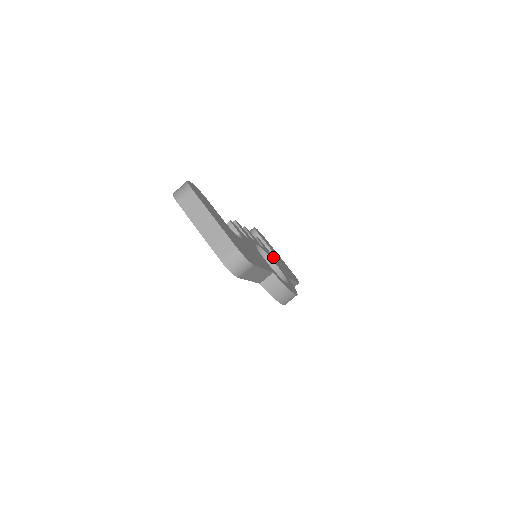
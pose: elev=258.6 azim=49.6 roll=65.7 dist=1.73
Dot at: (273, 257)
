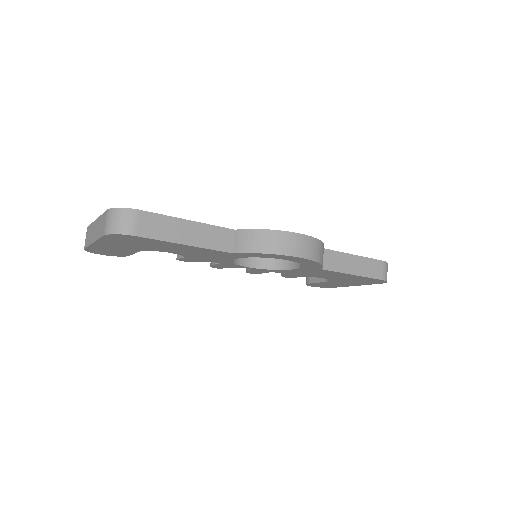
Dot at: occluded
